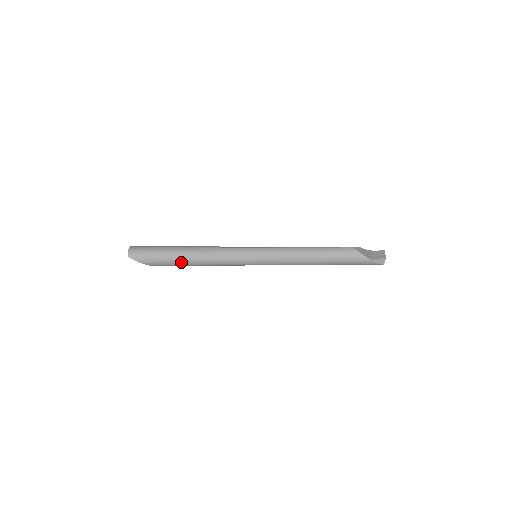
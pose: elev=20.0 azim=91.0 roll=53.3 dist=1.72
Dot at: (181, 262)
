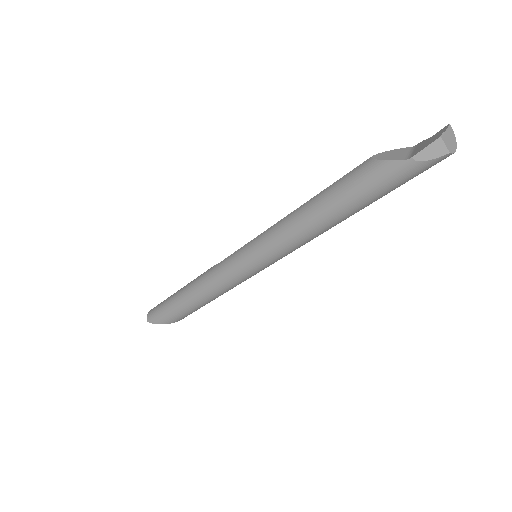
Dot at: (186, 306)
